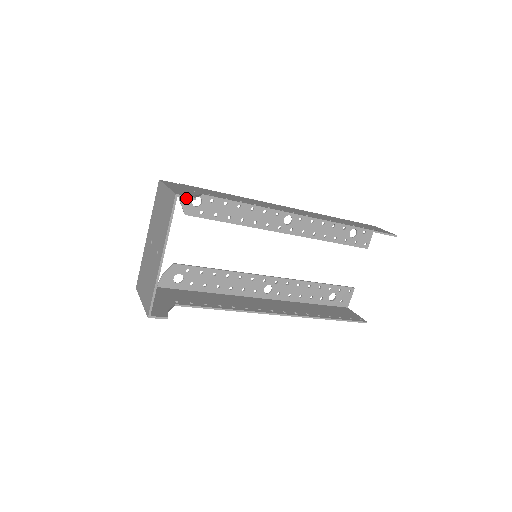
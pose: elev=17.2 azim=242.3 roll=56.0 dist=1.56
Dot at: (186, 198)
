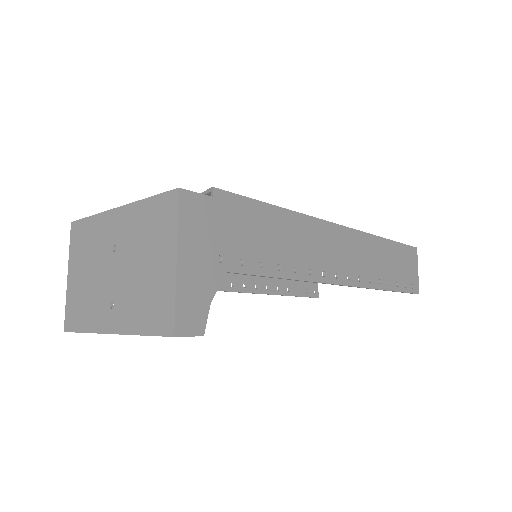
Dot at: occluded
